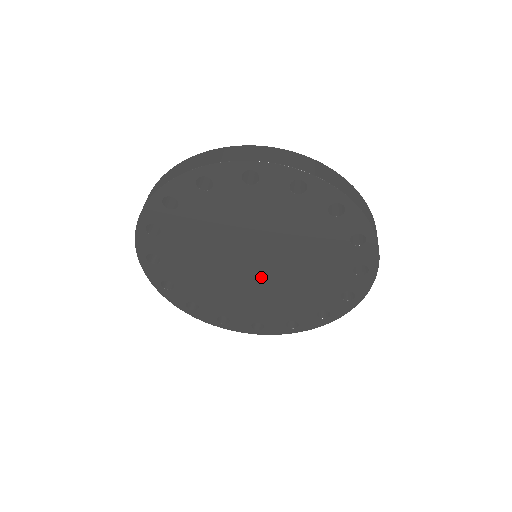
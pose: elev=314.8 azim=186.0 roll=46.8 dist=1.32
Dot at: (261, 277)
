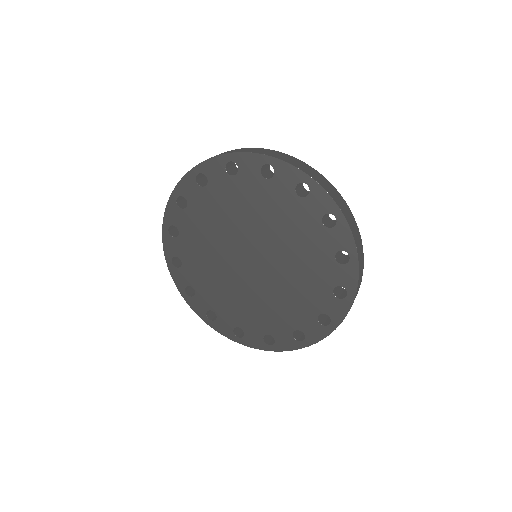
Dot at: (242, 270)
